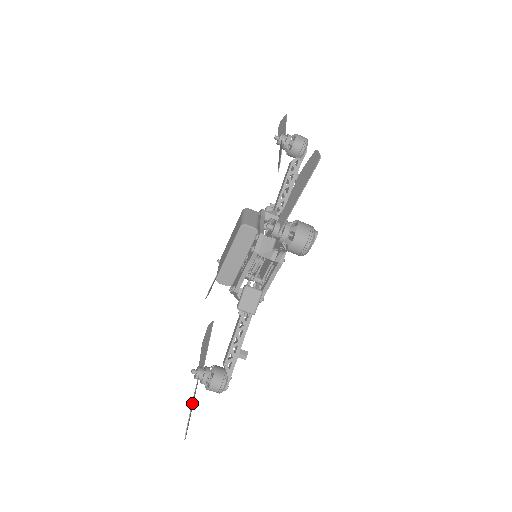
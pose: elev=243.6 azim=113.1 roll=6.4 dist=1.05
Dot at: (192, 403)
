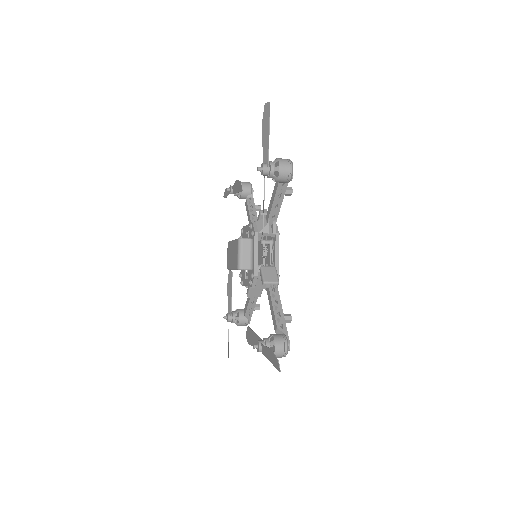
Dot at: (228, 346)
